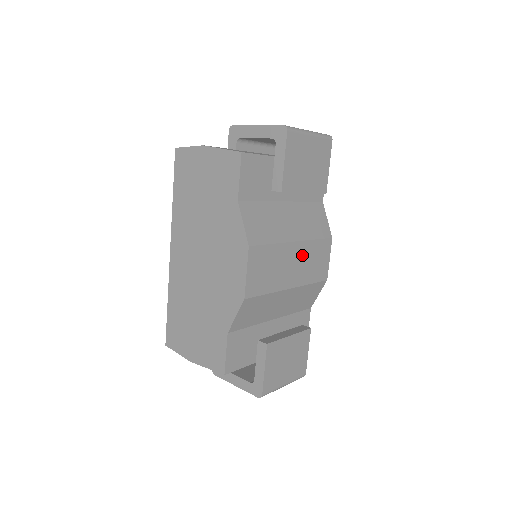
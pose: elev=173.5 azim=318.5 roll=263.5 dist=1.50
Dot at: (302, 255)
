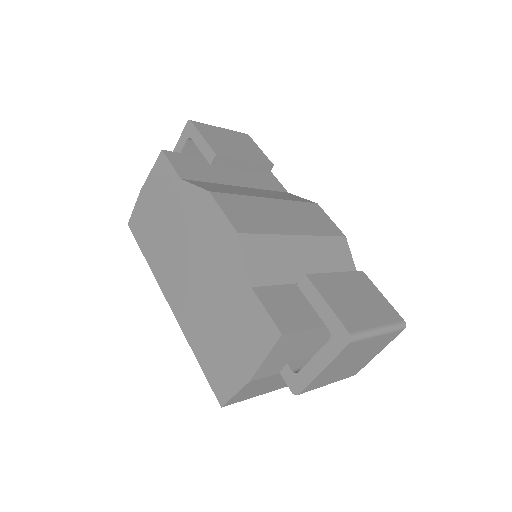
Dot at: (289, 210)
